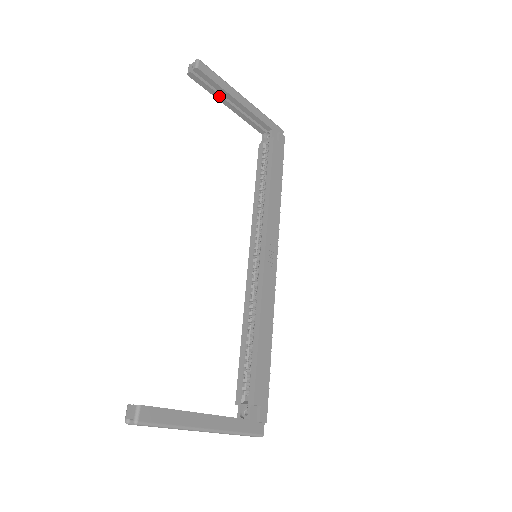
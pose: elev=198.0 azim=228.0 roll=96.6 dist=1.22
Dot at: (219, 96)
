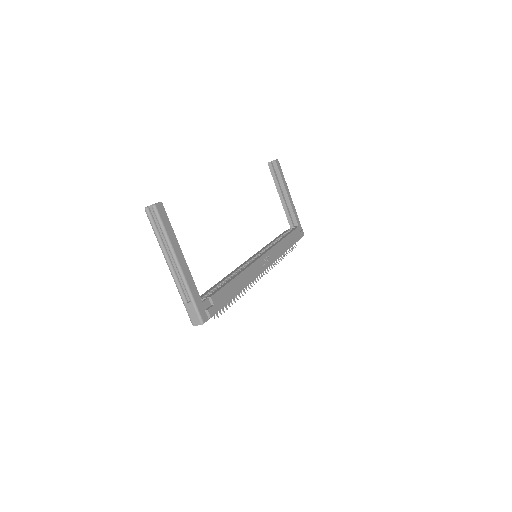
Dot at: (278, 186)
